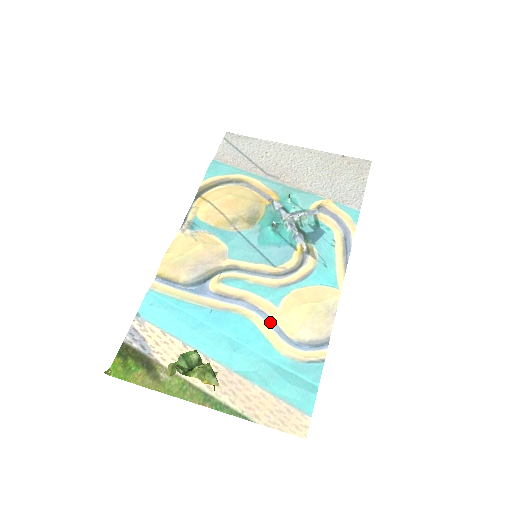
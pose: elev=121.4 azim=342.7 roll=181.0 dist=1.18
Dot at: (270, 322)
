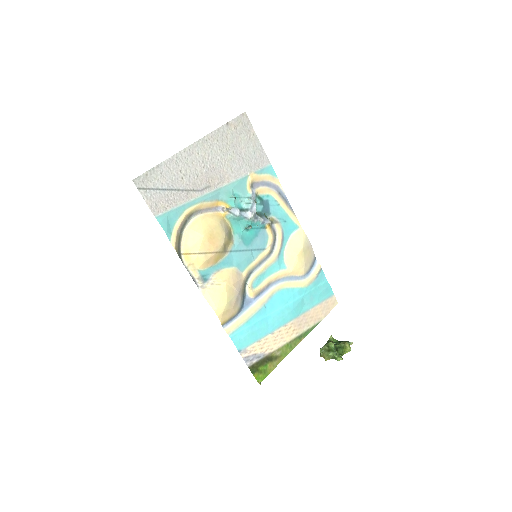
Dot at: (290, 279)
